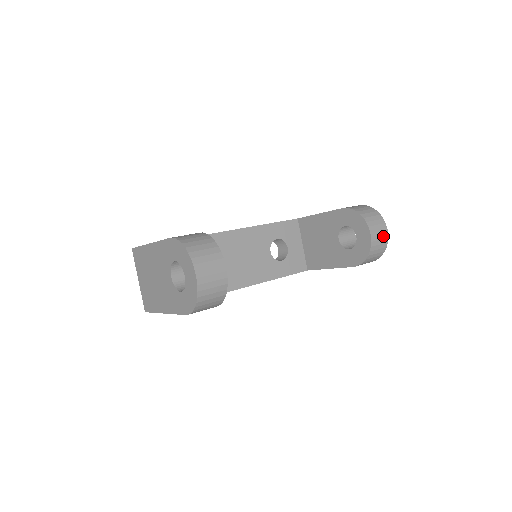
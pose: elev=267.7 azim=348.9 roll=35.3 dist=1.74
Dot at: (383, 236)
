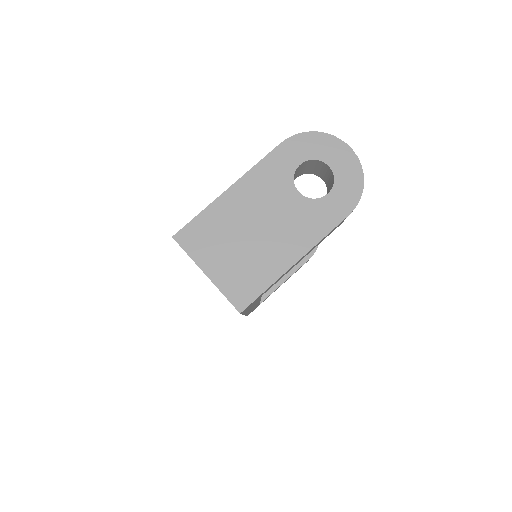
Dot at: occluded
